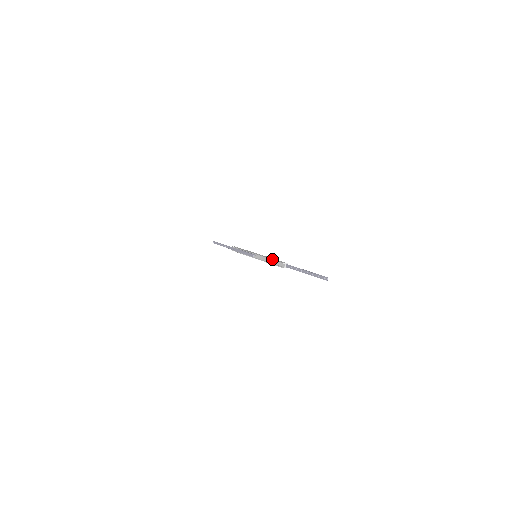
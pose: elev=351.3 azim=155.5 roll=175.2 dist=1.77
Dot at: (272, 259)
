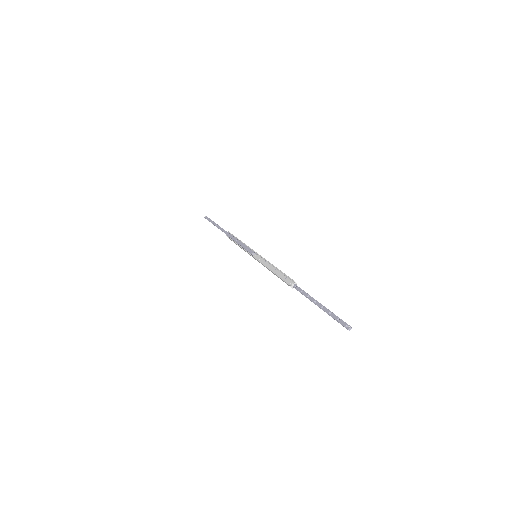
Dot at: occluded
